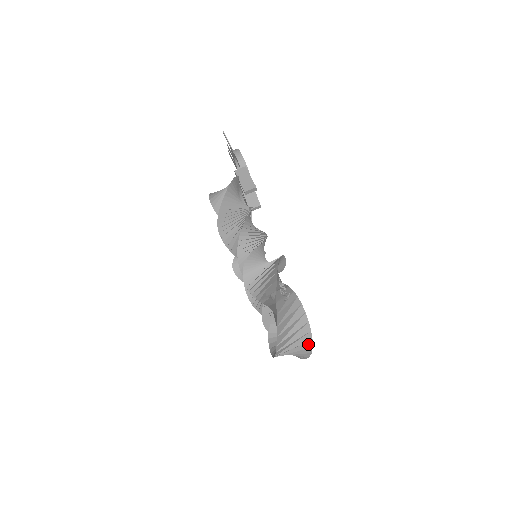
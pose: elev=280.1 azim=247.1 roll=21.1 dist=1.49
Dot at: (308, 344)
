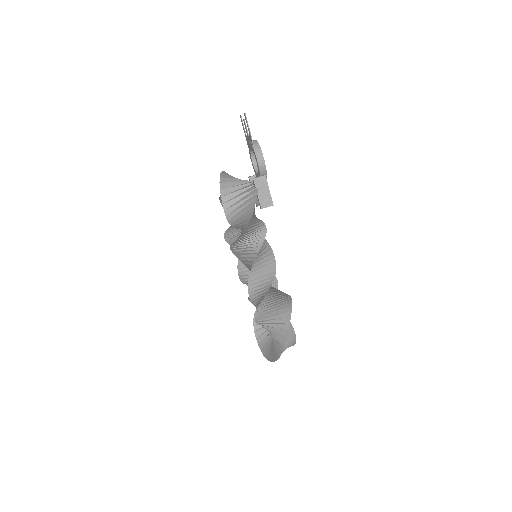
Dot at: occluded
